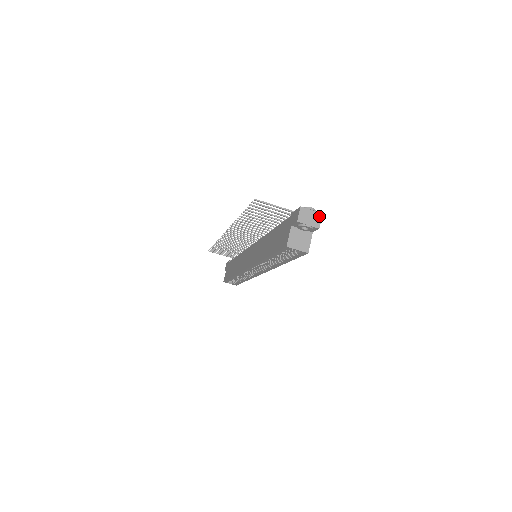
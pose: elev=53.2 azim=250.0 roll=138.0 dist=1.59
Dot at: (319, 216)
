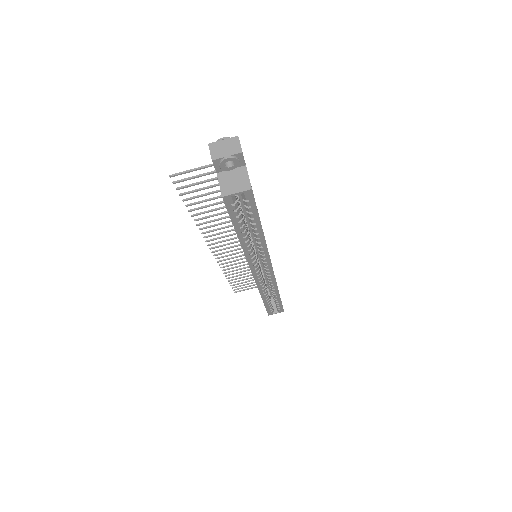
Dot at: (235, 140)
